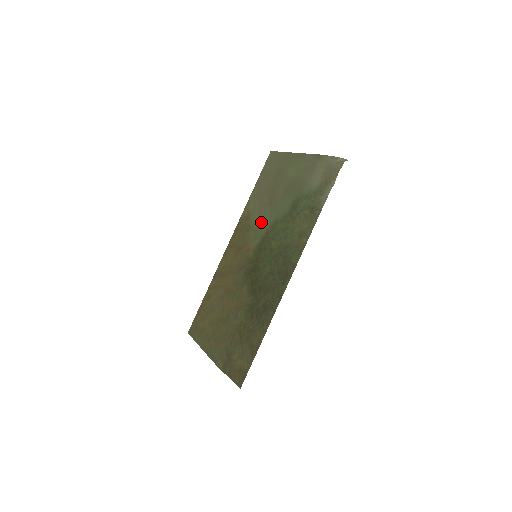
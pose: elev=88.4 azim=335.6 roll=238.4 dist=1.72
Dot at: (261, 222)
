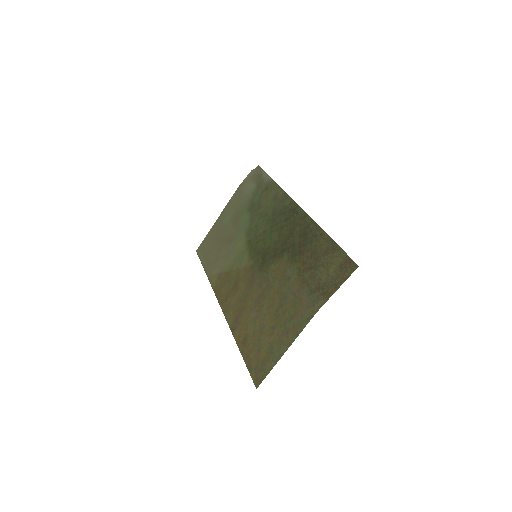
Dot at: (235, 252)
